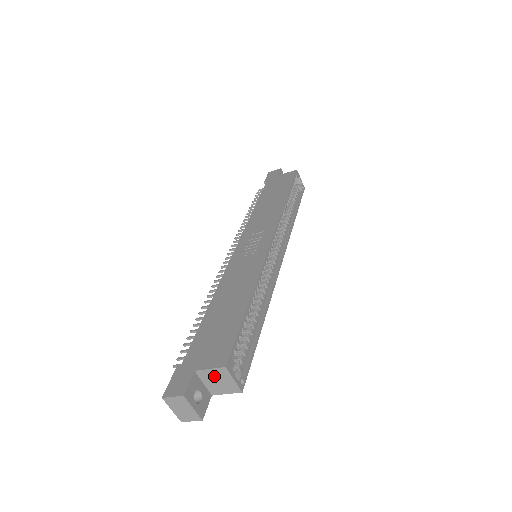
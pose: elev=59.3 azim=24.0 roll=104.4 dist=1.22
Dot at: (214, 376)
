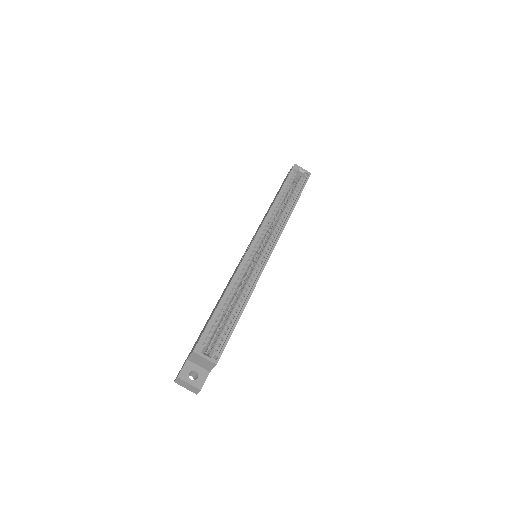
Dot at: (196, 359)
